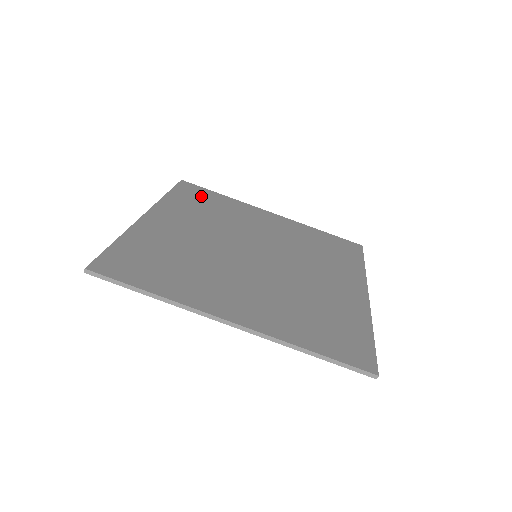
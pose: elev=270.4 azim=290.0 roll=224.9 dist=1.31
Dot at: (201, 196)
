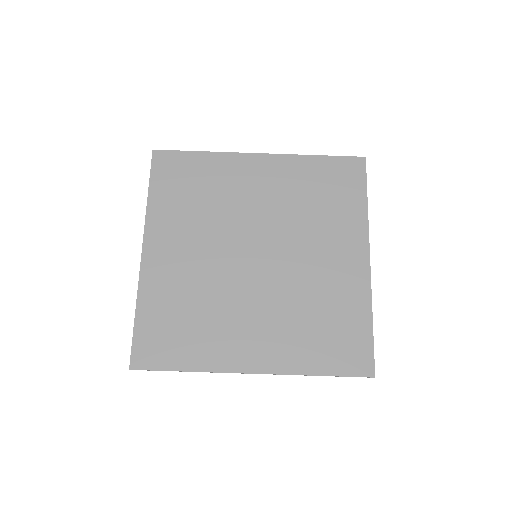
Dot at: (181, 173)
